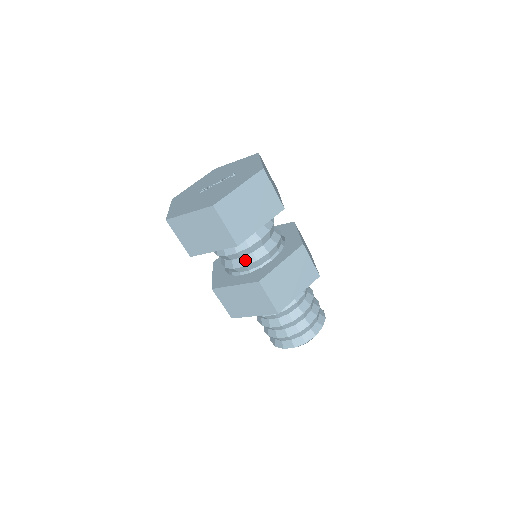
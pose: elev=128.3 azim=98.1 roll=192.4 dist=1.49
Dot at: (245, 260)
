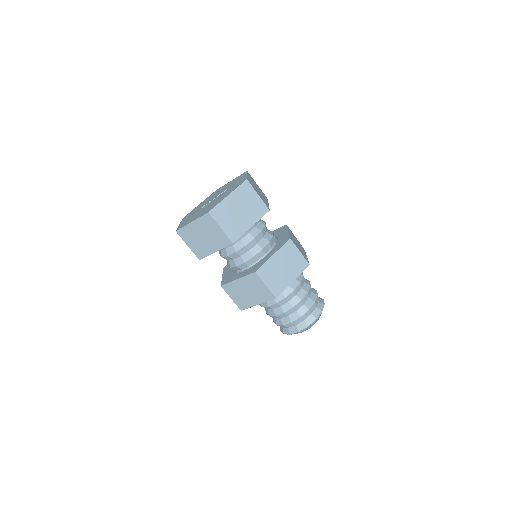
Dot at: (244, 257)
